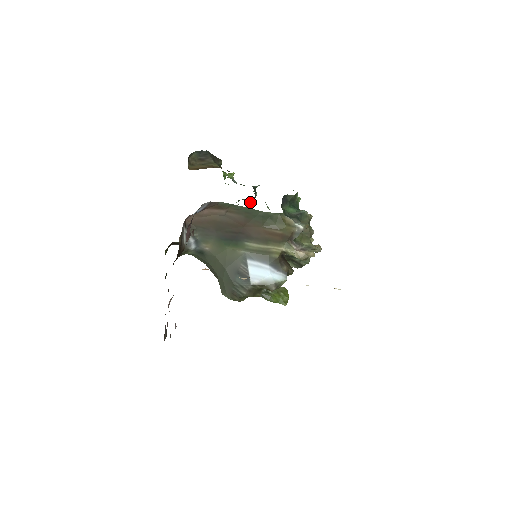
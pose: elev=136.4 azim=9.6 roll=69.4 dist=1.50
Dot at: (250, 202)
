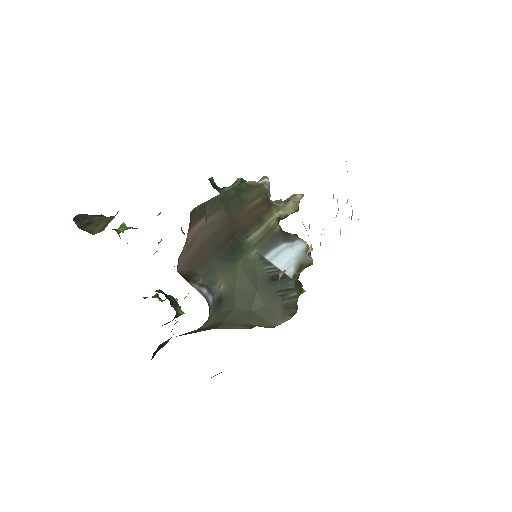
Dot at: occluded
